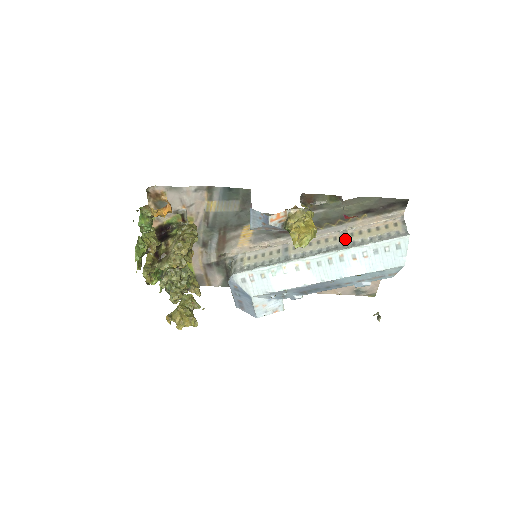
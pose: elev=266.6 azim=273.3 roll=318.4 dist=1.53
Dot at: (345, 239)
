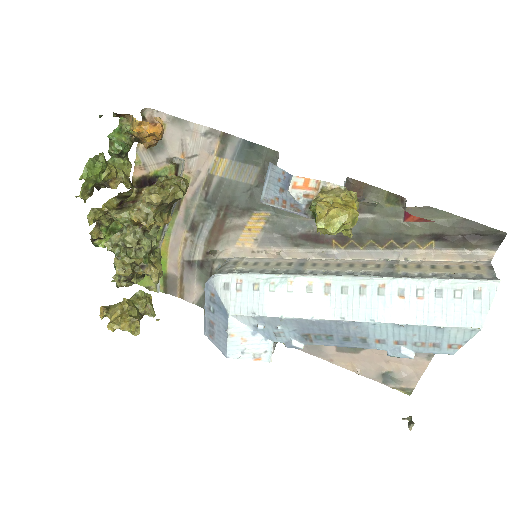
Dot at: (393, 268)
